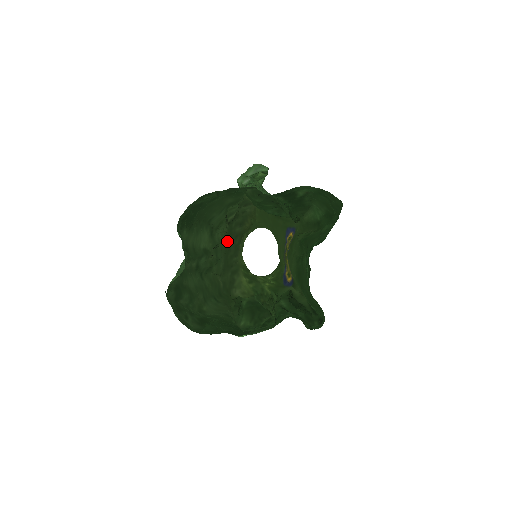
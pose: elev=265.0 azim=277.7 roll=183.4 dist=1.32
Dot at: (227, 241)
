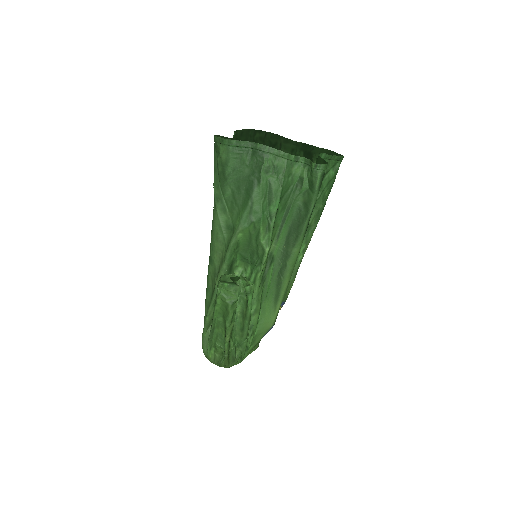
Dot at: occluded
